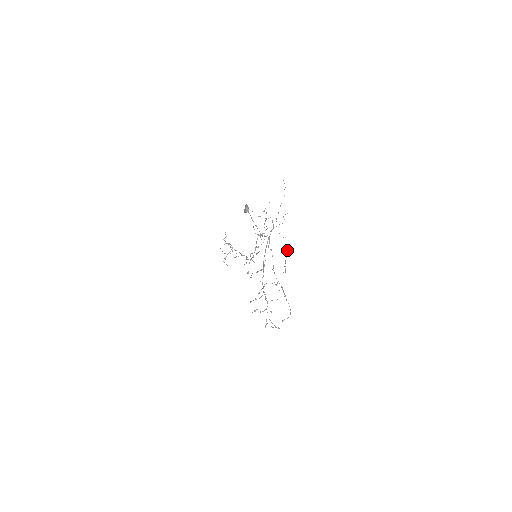
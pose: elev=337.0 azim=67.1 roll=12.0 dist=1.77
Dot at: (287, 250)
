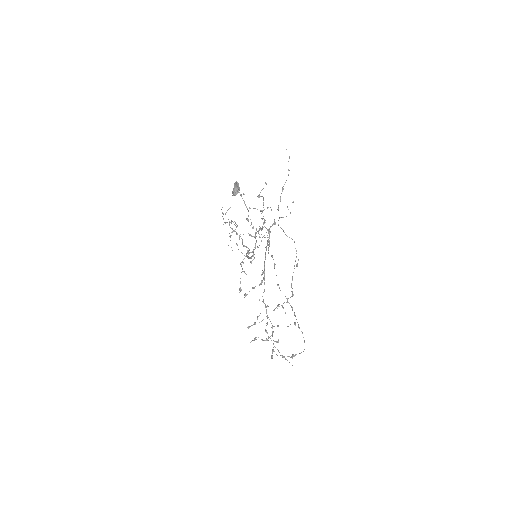
Dot at: occluded
